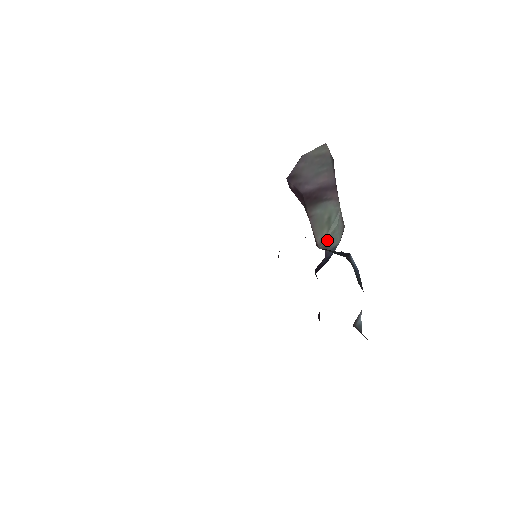
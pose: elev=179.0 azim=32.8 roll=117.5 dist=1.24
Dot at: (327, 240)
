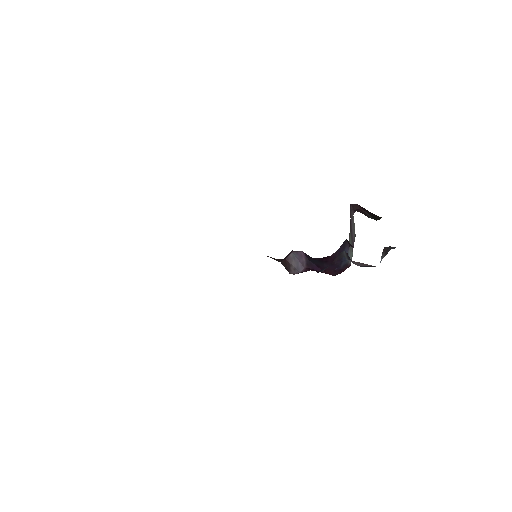
Dot at: (350, 246)
